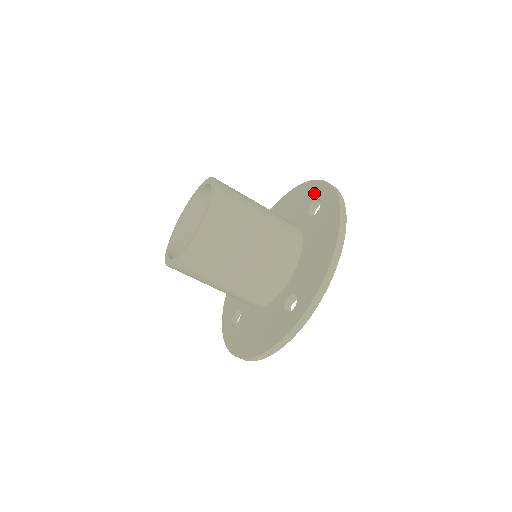
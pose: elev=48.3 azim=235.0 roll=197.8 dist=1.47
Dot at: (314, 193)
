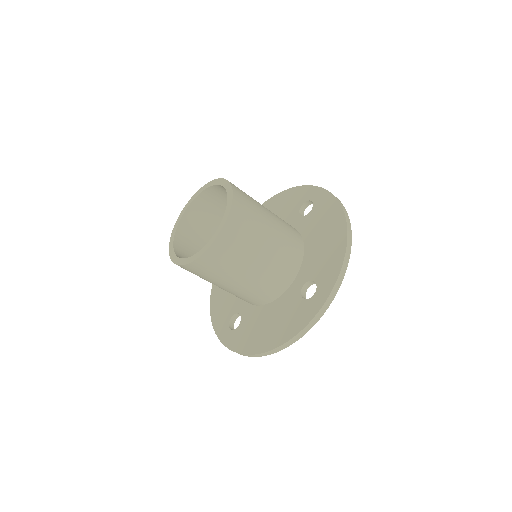
Dot at: (300, 197)
